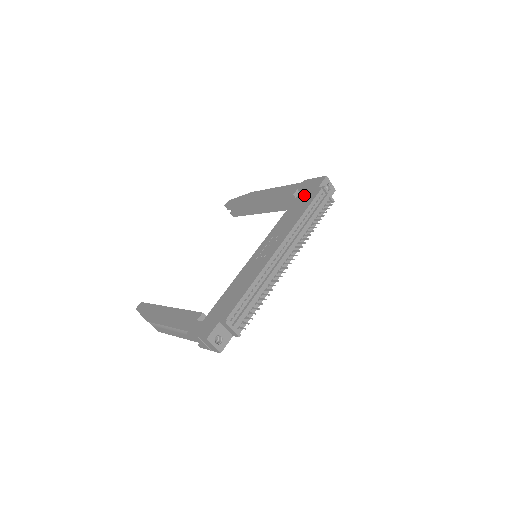
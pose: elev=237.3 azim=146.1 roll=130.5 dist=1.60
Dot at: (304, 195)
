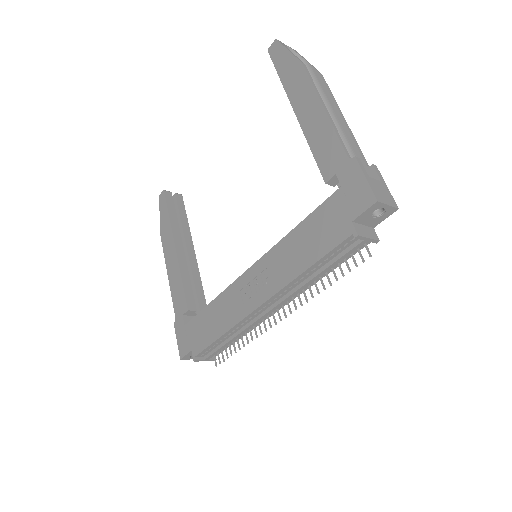
Dot at: (330, 215)
